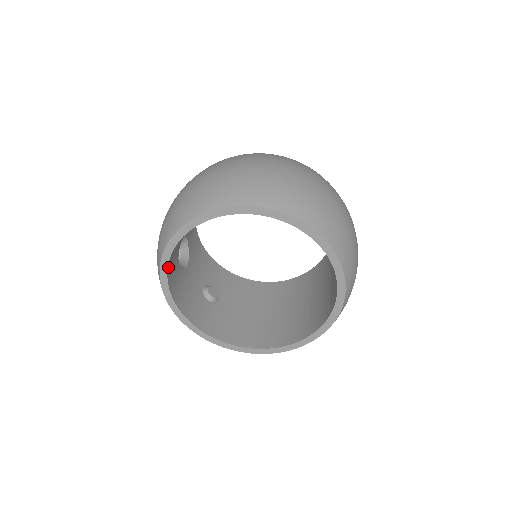
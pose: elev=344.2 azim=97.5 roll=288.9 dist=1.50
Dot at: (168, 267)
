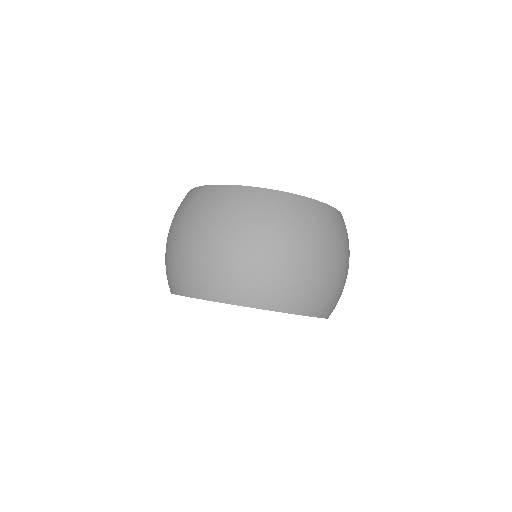
Dot at: occluded
